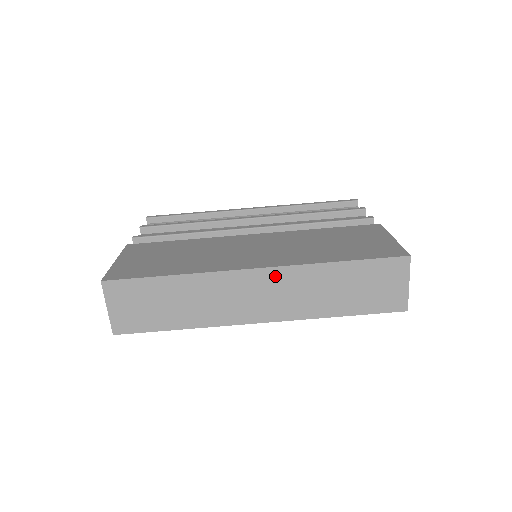
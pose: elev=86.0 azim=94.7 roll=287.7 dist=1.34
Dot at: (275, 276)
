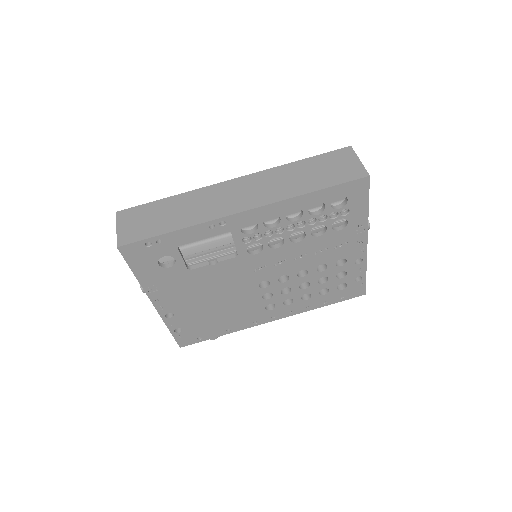
Dot at: (250, 180)
